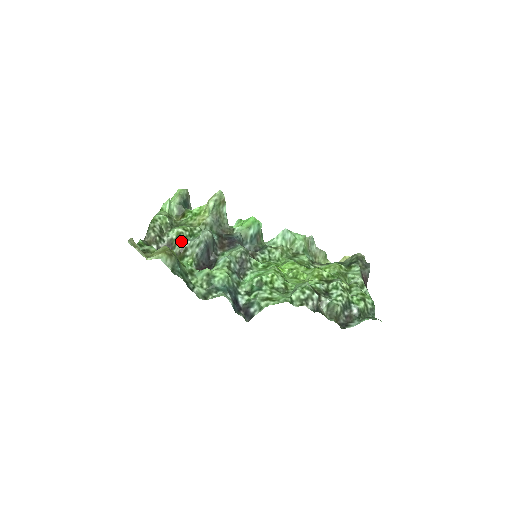
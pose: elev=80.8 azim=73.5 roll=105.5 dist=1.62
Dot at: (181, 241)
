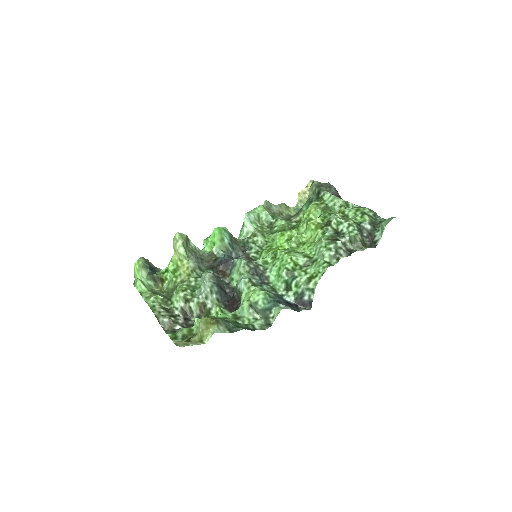
Dot at: (192, 302)
